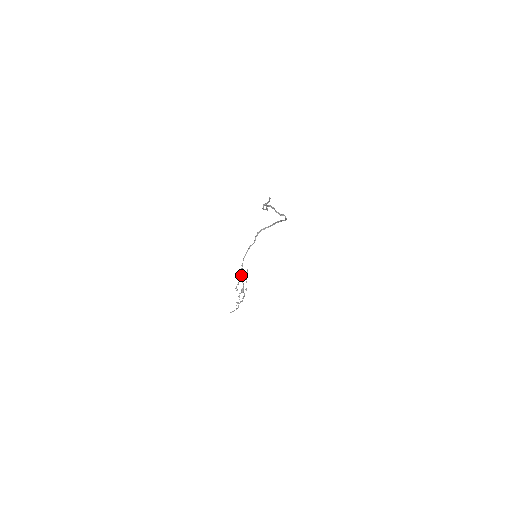
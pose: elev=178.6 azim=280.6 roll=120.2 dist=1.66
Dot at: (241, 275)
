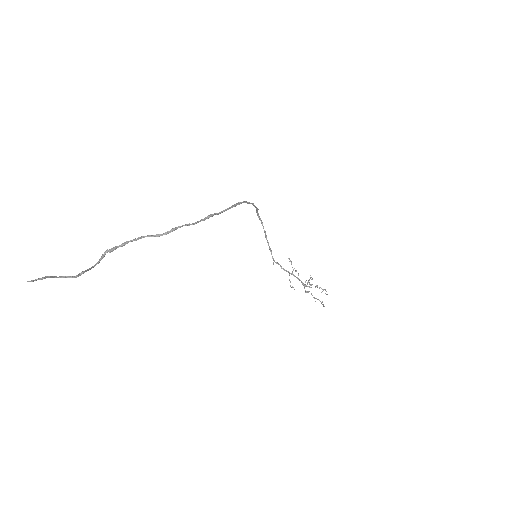
Dot at: occluded
